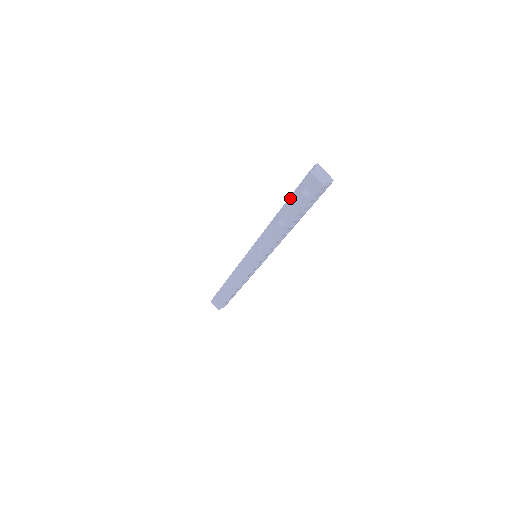
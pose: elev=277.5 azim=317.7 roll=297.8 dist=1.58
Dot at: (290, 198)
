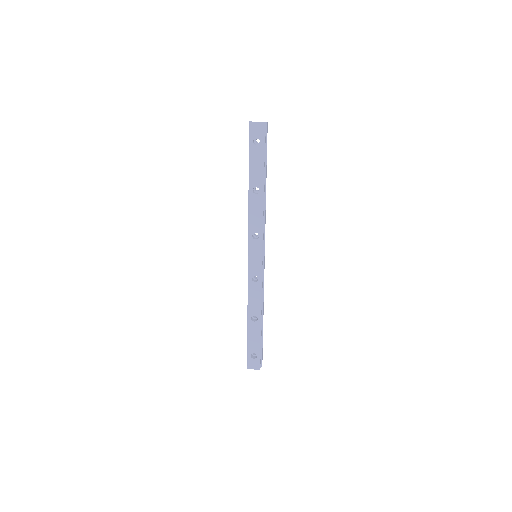
Dot at: (250, 160)
